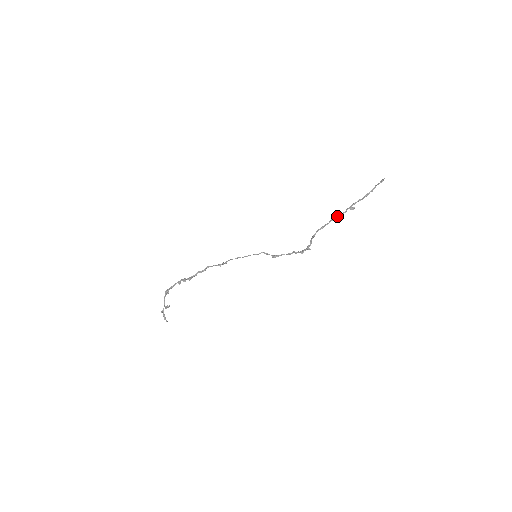
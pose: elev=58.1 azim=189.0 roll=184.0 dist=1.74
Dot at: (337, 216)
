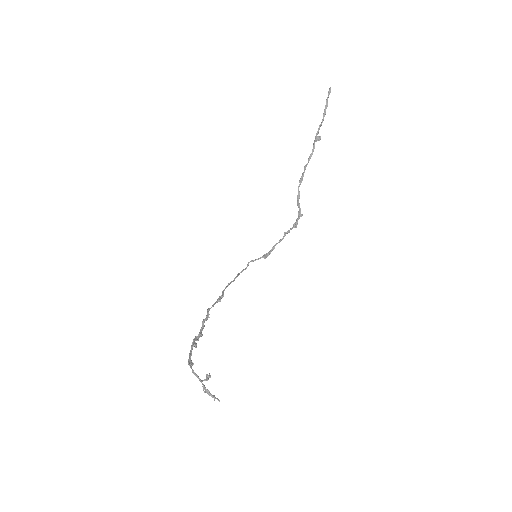
Dot at: (309, 157)
